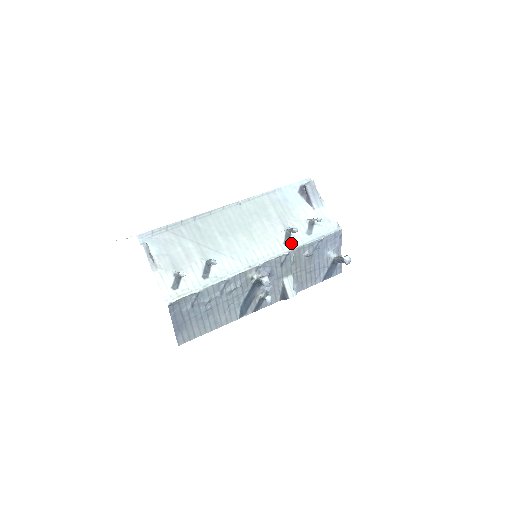
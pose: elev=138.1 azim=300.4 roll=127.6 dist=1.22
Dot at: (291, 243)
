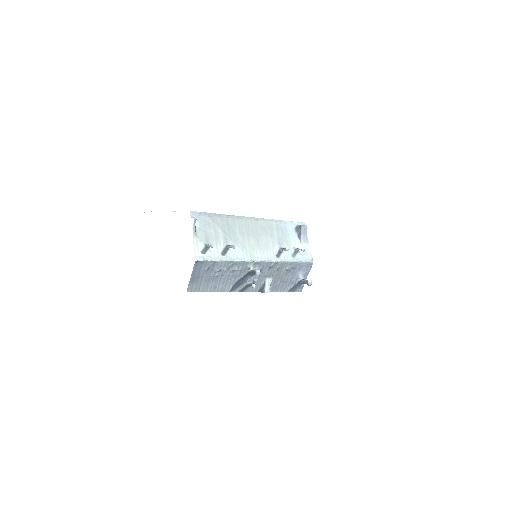
Dot at: (280, 257)
